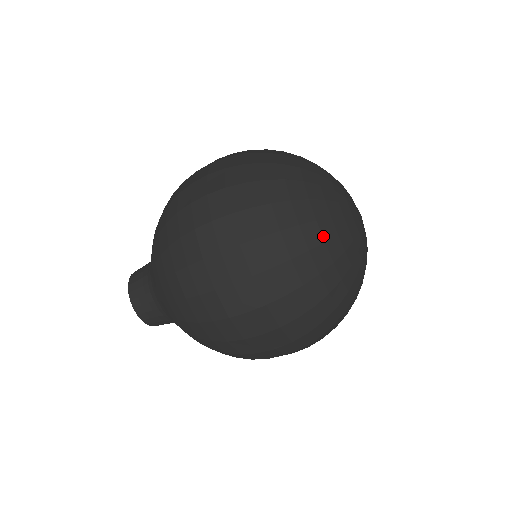
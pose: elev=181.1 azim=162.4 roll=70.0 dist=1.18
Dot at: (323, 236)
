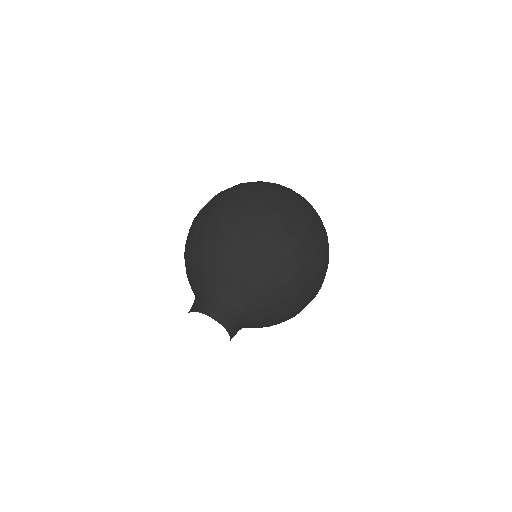
Dot at: occluded
